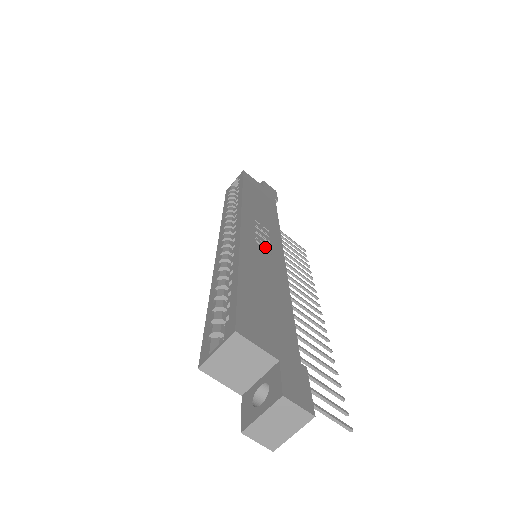
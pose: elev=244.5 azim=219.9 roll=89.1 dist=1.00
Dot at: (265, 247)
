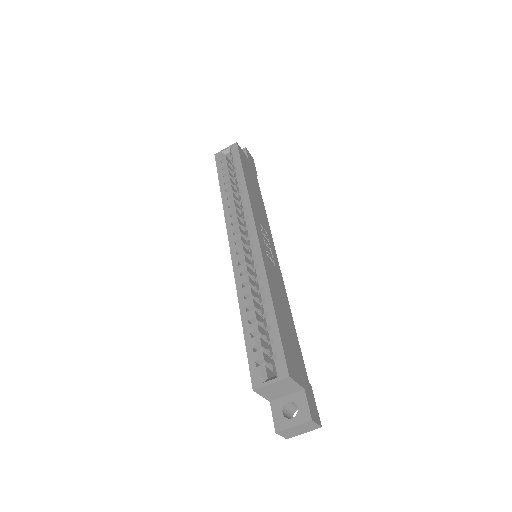
Dot at: (271, 259)
